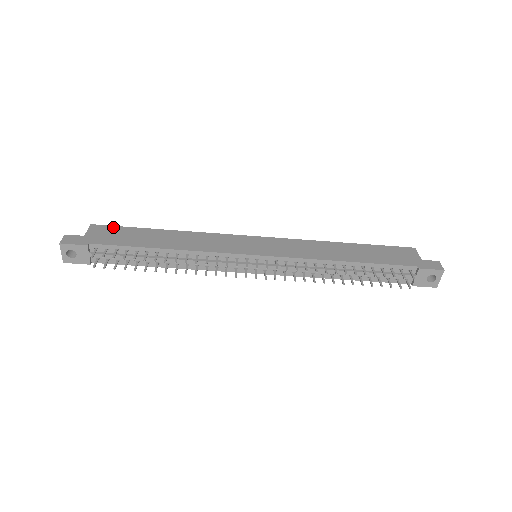
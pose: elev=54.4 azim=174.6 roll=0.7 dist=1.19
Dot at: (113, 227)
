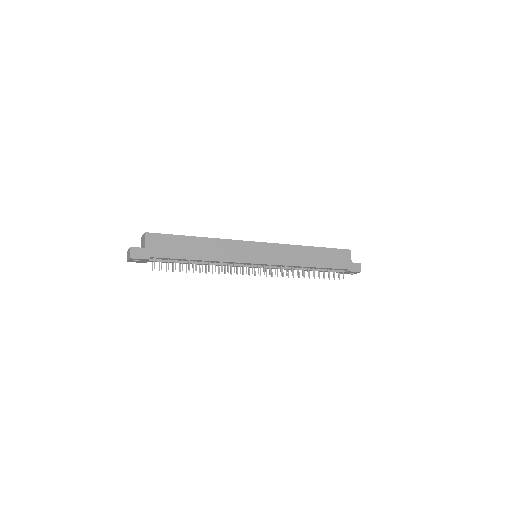
Dot at: (162, 236)
